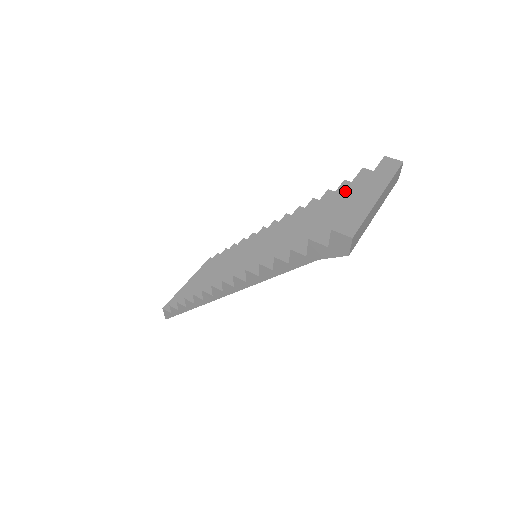
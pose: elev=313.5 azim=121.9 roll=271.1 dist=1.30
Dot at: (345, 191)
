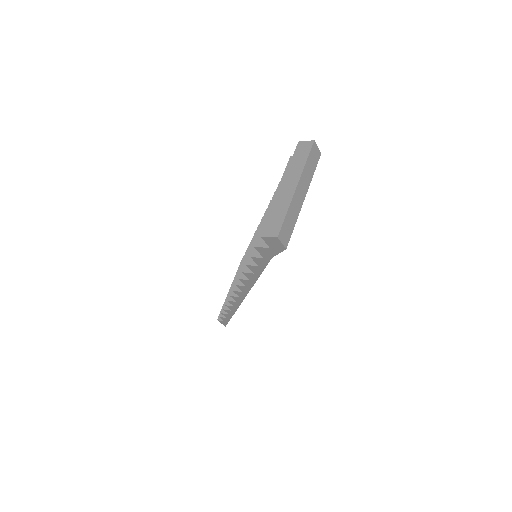
Dot at: (278, 187)
